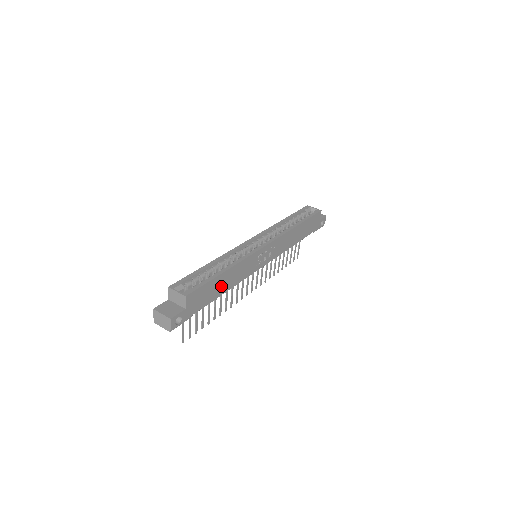
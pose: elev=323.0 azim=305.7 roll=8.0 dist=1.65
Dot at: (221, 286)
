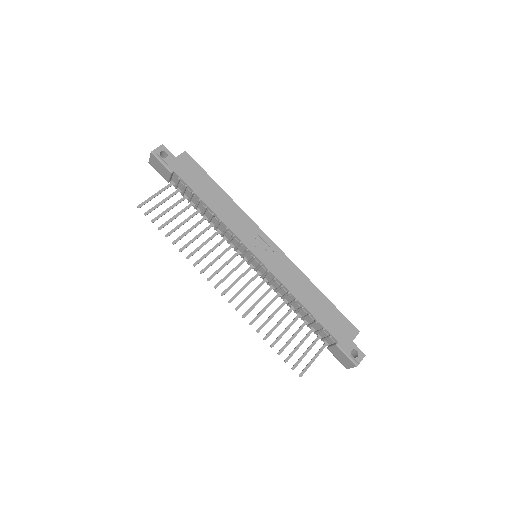
Dot at: (209, 194)
